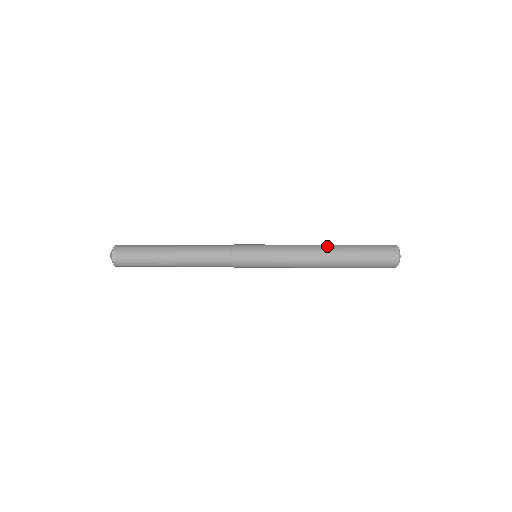
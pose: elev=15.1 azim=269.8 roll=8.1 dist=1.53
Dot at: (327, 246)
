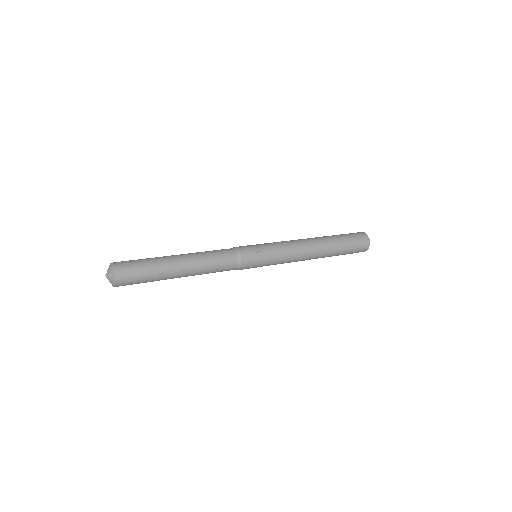
Dot at: (319, 253)
